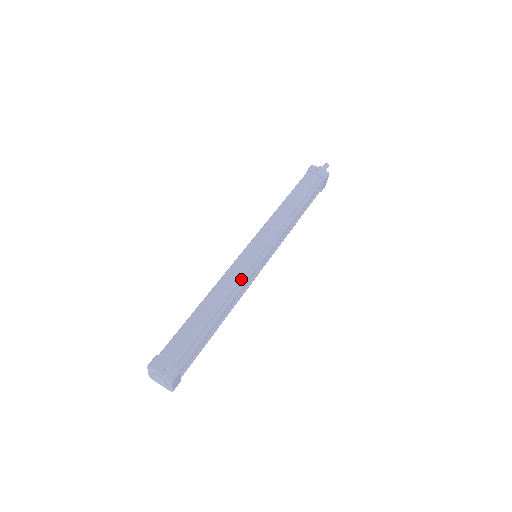
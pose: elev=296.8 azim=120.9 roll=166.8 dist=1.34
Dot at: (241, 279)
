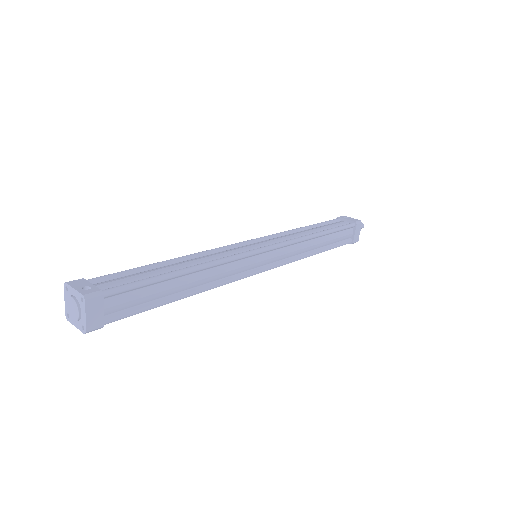
Dot at: (227, 257)
